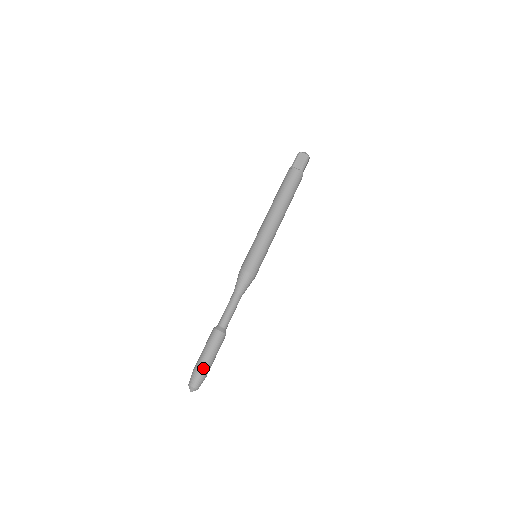
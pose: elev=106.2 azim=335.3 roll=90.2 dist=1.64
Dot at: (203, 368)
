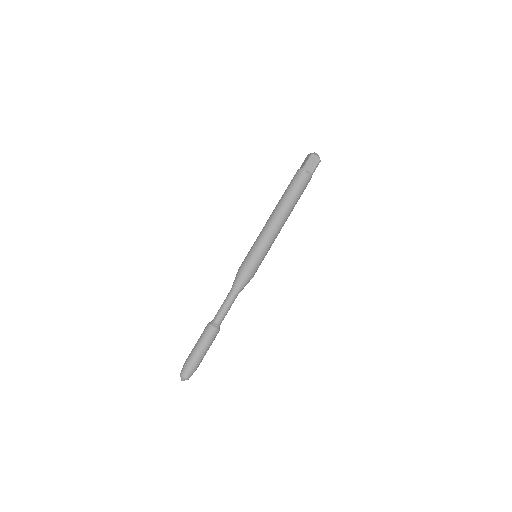
Dot at: (197, 362)
